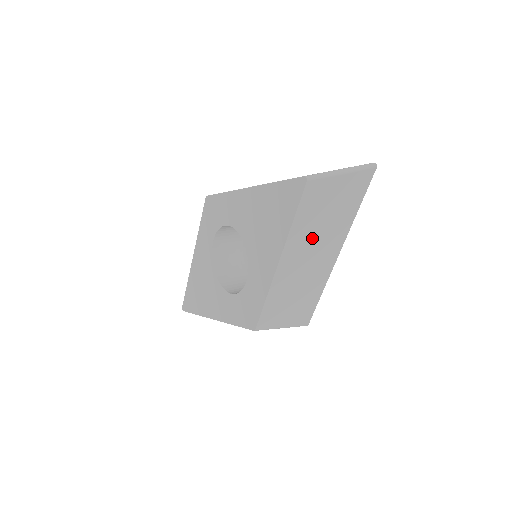
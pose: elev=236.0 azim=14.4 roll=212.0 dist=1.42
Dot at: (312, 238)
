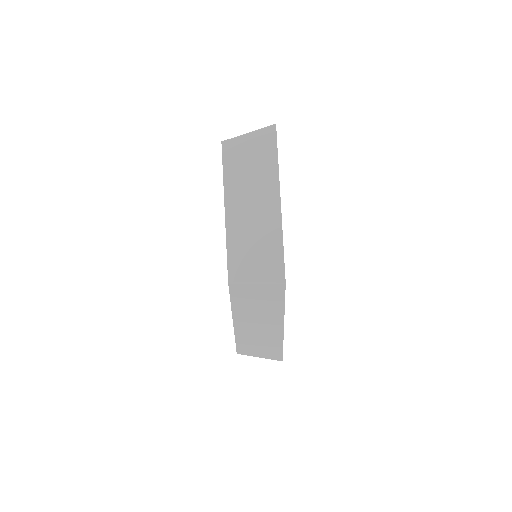
Dot at: (246, 187)
